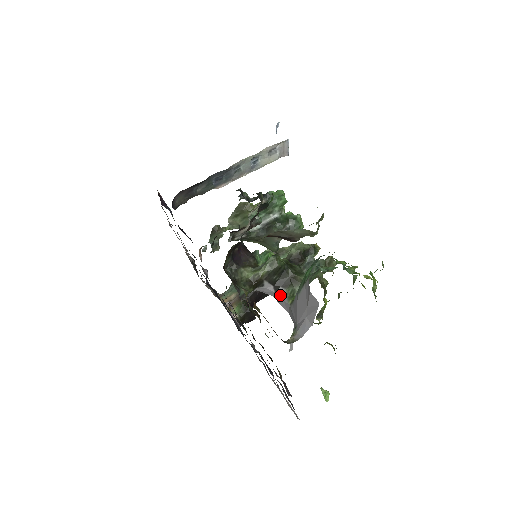
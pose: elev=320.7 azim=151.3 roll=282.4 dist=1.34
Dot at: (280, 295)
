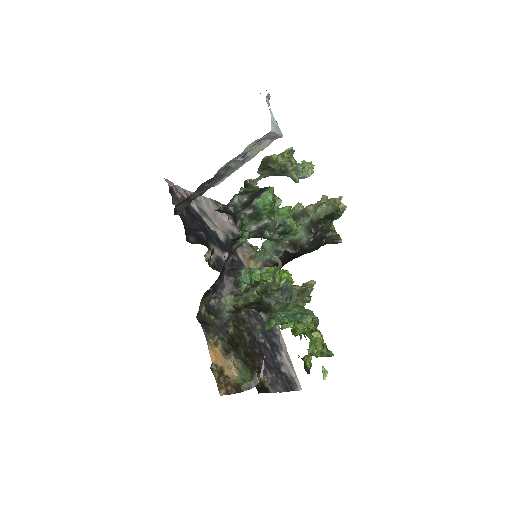
Dot at: (262, 317)
